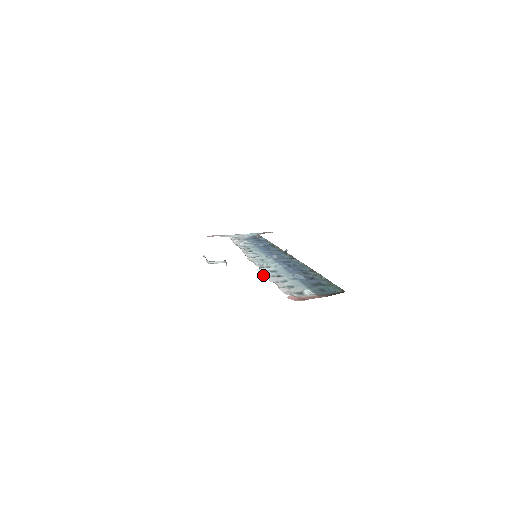
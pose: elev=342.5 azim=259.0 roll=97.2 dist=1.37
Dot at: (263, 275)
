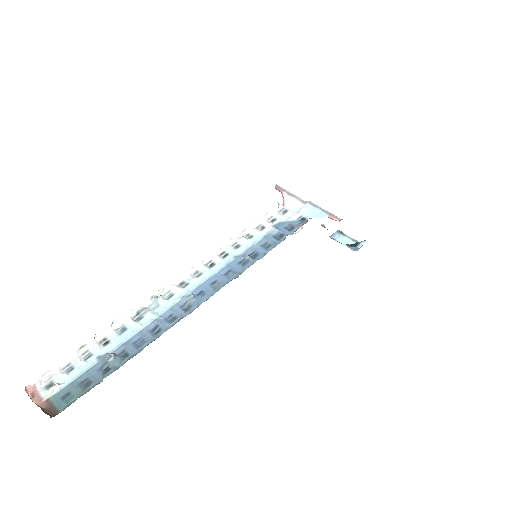
Dot at: (101, 332)
